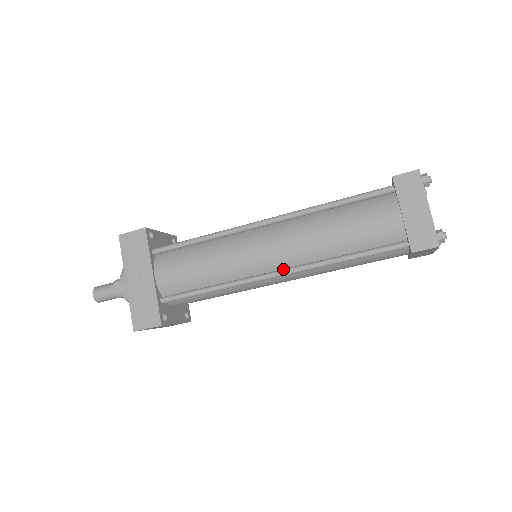
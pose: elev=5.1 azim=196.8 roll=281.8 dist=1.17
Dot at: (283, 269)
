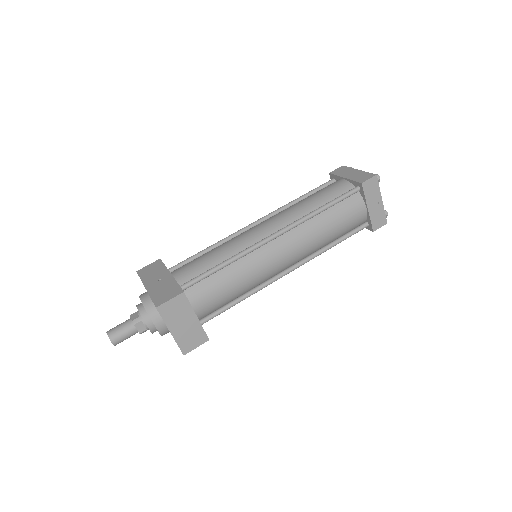
Dot at: (279, 230)
